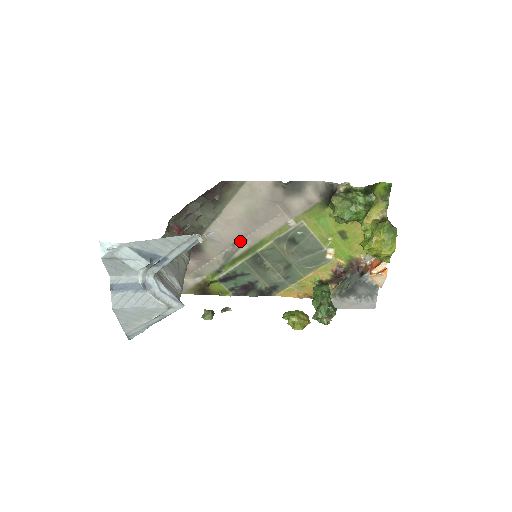
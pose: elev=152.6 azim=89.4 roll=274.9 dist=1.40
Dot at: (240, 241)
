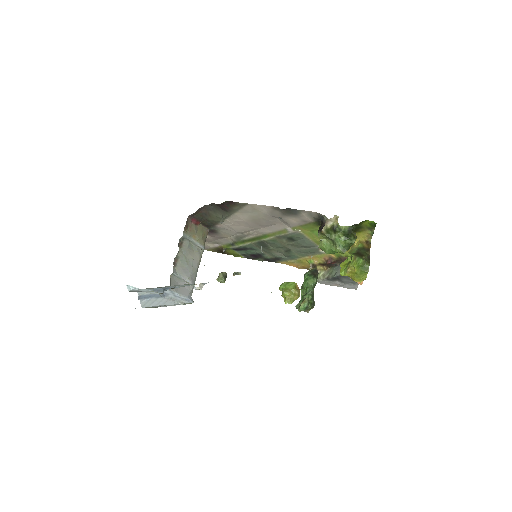
Dot at: (248, 232)
